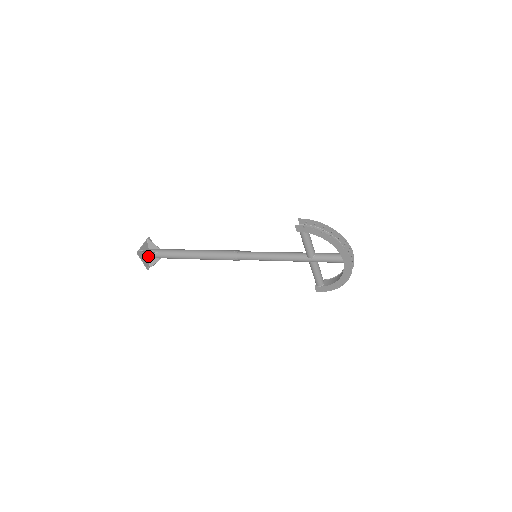
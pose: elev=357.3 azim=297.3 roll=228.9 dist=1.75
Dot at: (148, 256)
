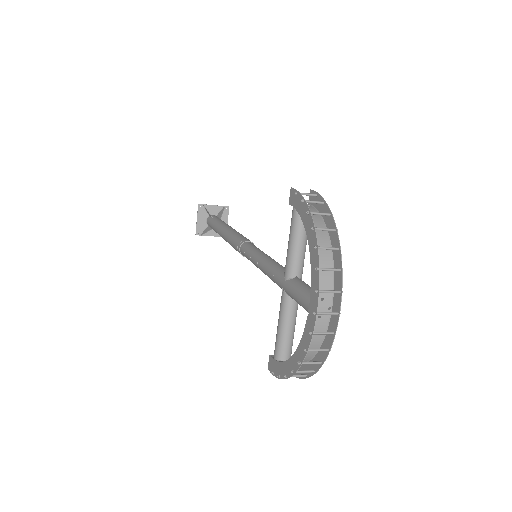
Dot at: (207, 220)
